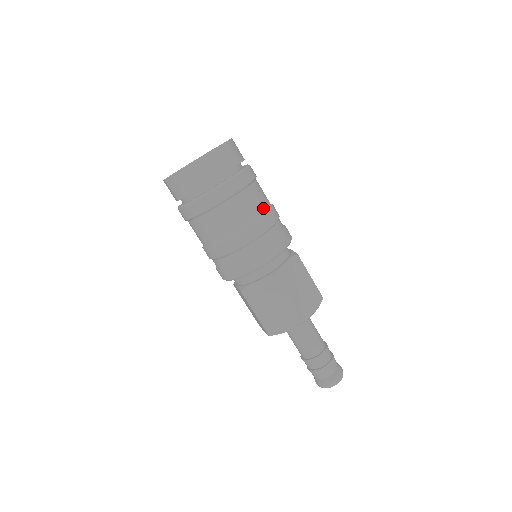
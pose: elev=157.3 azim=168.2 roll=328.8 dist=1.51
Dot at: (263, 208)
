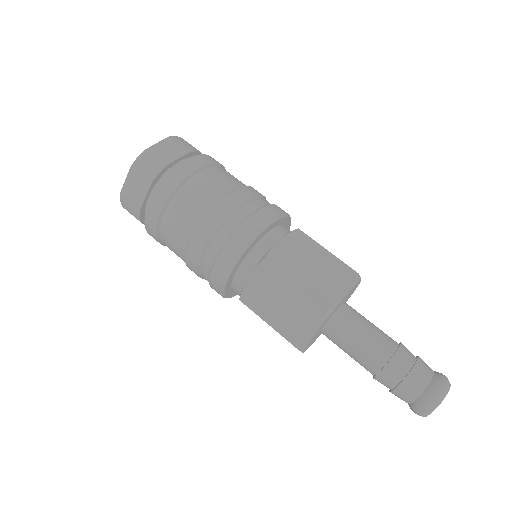
Dot at: occluded
